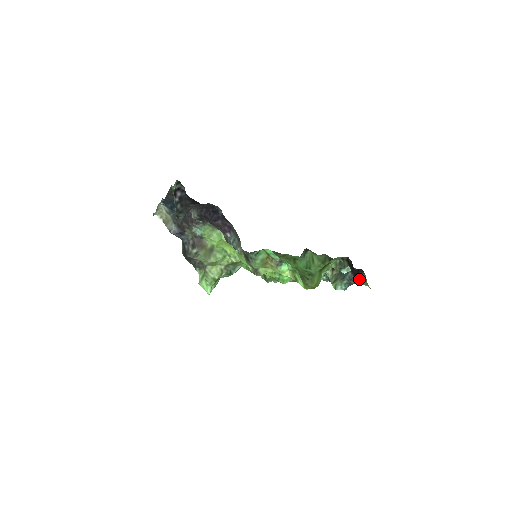
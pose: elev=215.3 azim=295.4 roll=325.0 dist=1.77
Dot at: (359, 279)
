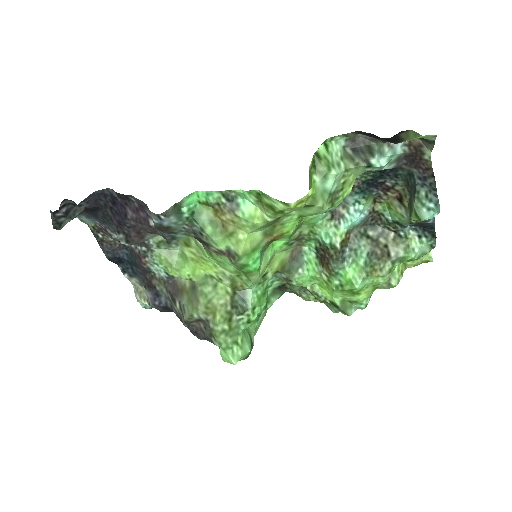
Dot at: (399, 140)
